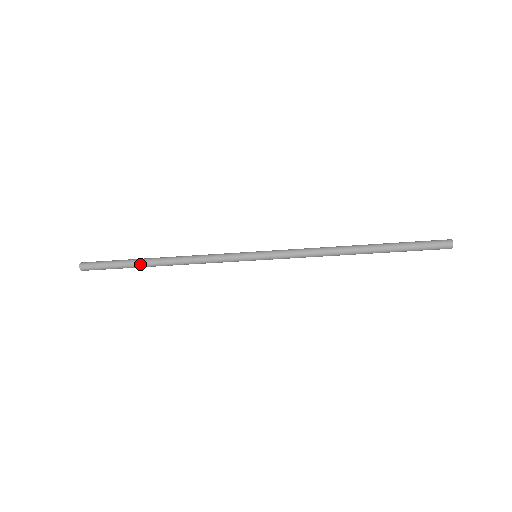
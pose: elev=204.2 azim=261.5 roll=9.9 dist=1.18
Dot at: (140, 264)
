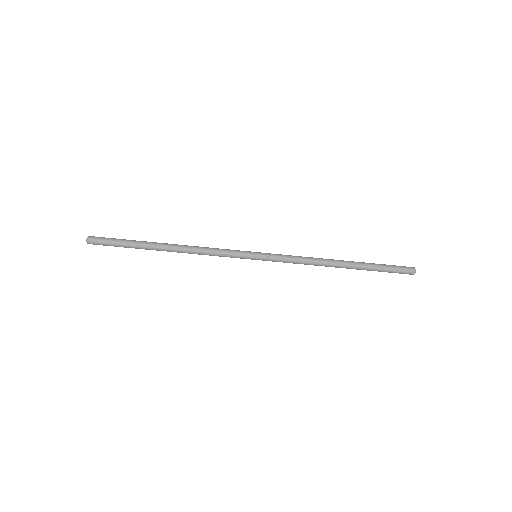
Dot at: (149, 244)
